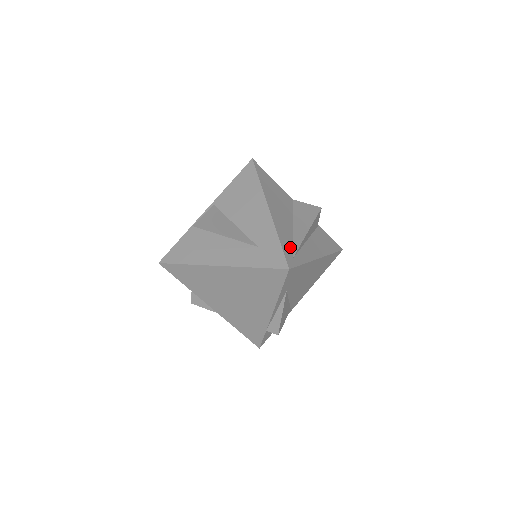
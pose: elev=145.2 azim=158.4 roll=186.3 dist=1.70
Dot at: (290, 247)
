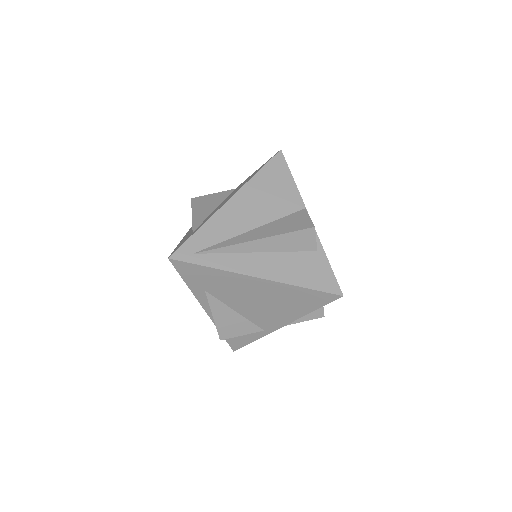
Dot at: (207, 244)
